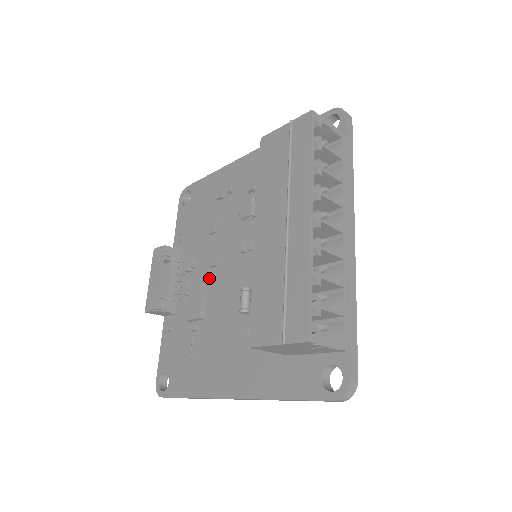
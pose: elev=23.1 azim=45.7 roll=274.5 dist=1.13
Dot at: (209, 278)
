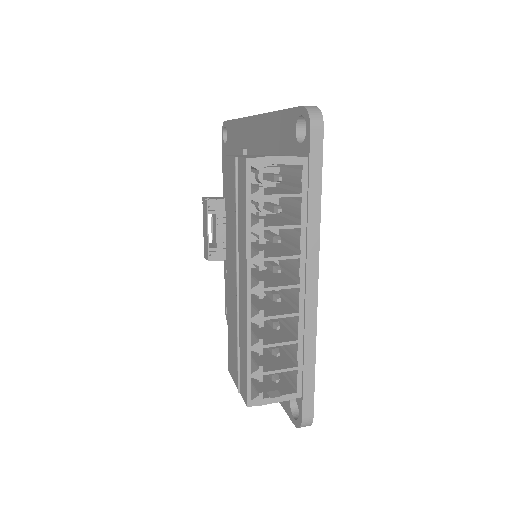
Dot at: occluded
